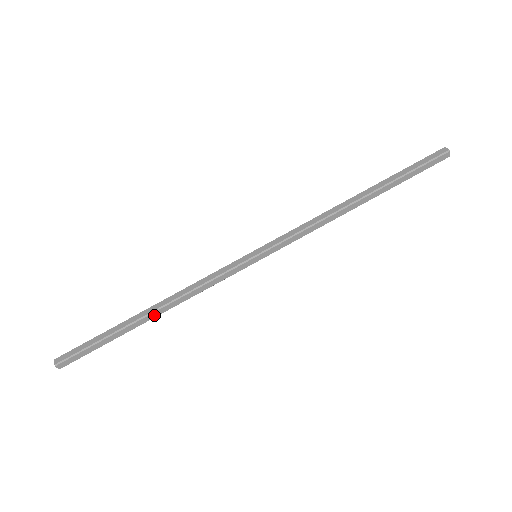
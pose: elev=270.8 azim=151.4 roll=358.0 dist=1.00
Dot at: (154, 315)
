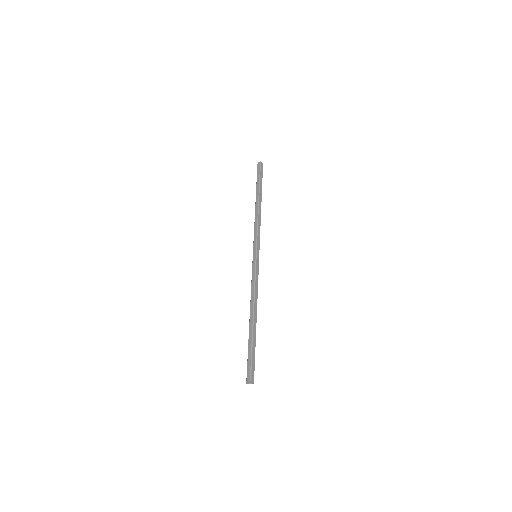
Dot at: (255, 316)
